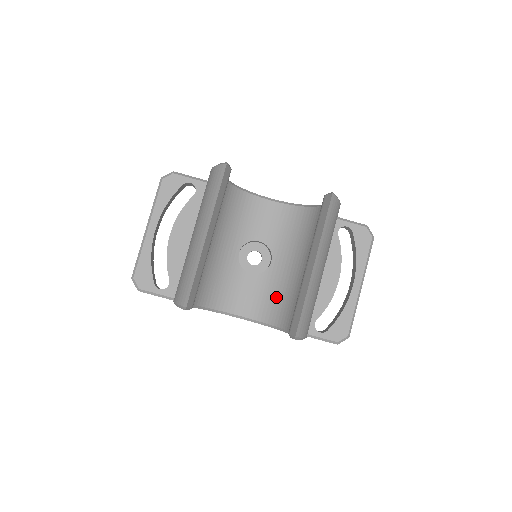
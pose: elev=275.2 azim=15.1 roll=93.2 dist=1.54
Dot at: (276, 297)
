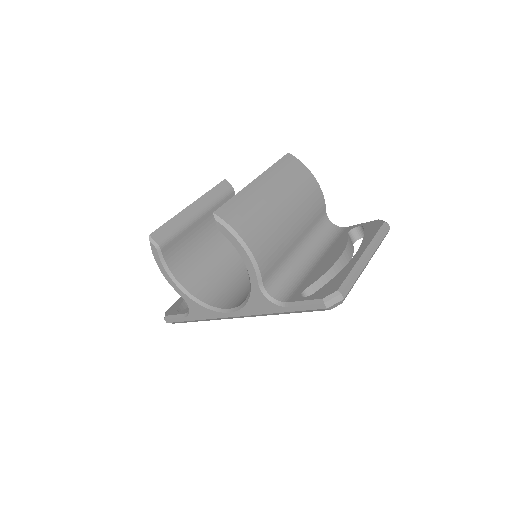
Dot at: occluded
